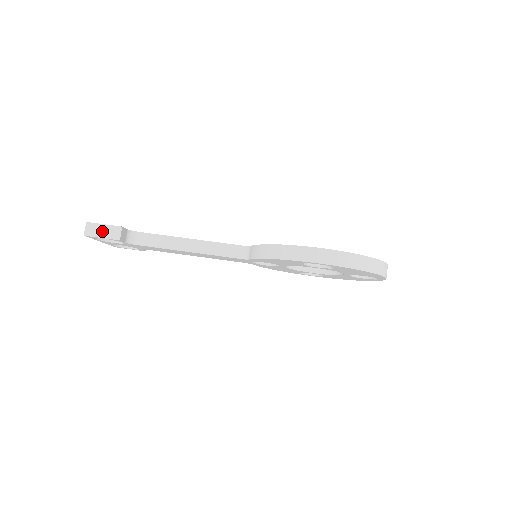
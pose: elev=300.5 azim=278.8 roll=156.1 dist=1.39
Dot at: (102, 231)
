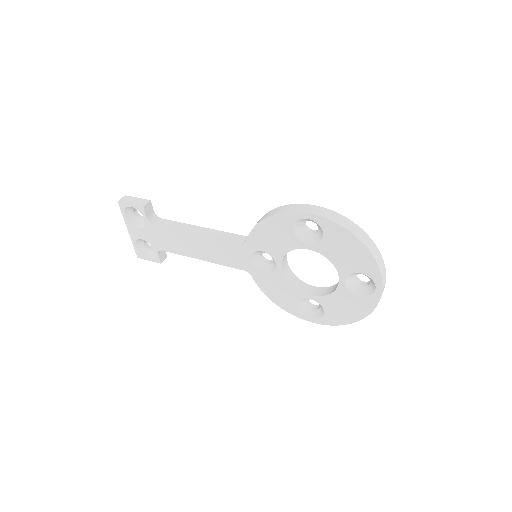
Dot at: (133, 201)
